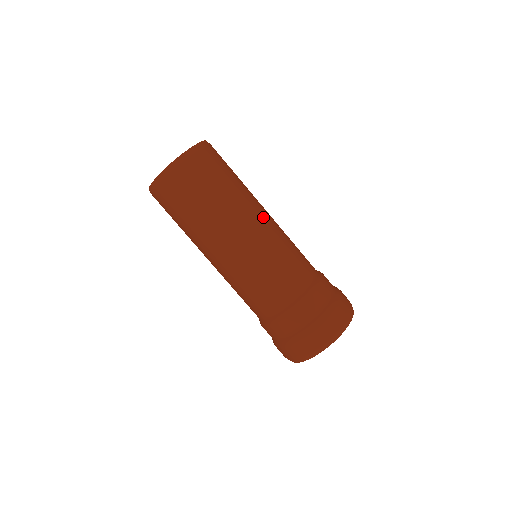
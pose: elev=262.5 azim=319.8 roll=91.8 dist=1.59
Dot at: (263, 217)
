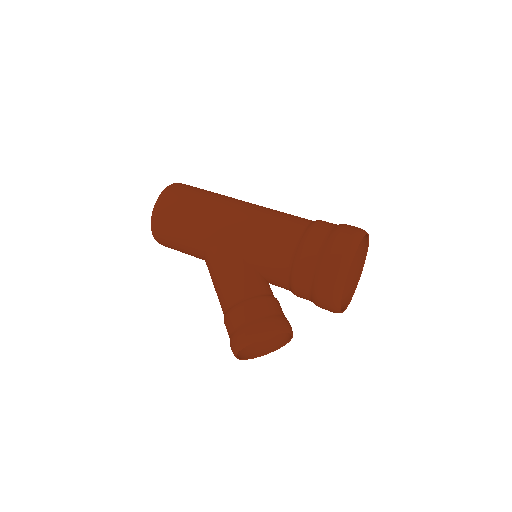
Dot at: occluded
